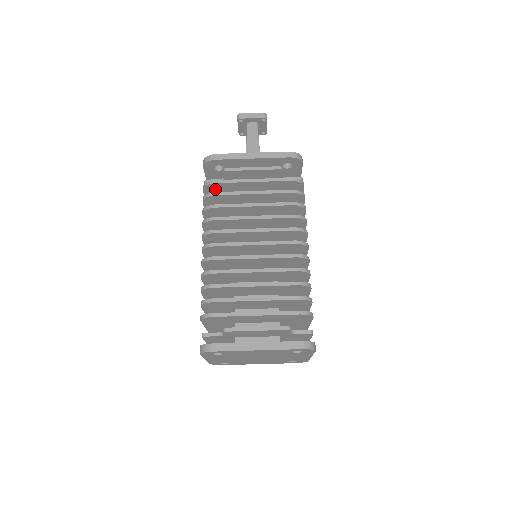
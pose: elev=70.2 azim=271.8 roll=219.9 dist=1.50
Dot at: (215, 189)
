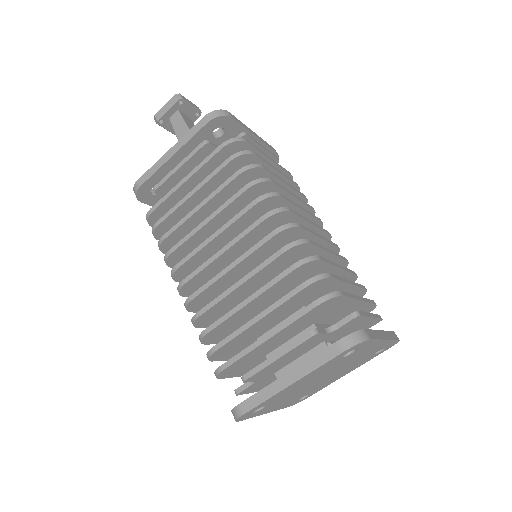
Dot at: occluded
